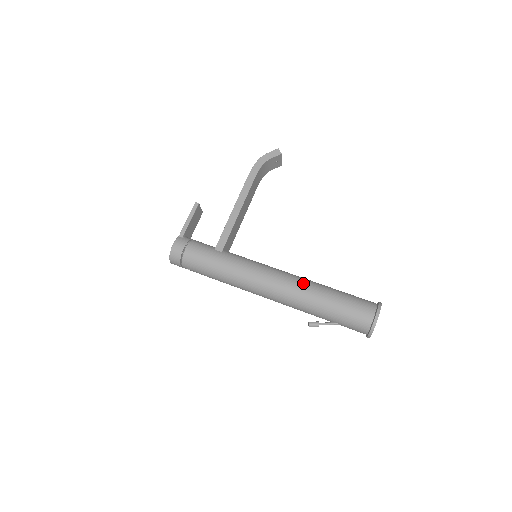
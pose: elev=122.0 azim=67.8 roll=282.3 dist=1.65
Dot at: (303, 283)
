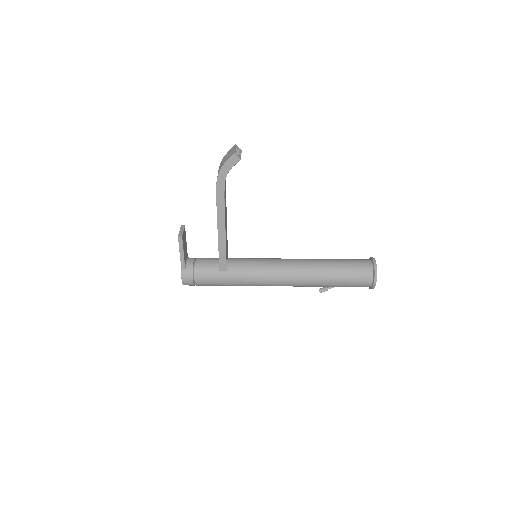
Dot at: (307, 275)
